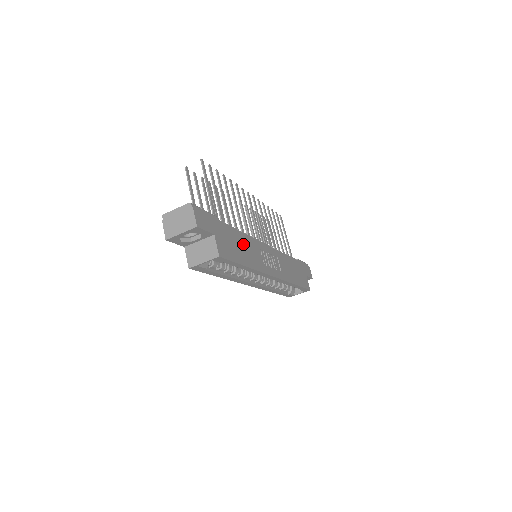
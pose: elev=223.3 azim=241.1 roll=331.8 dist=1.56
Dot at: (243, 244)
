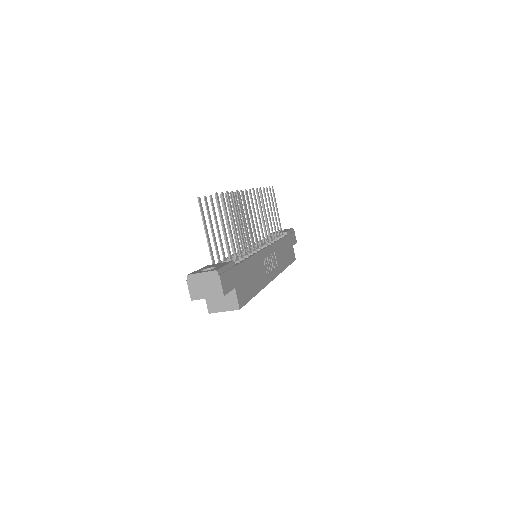
Dot at: (253, 270)
